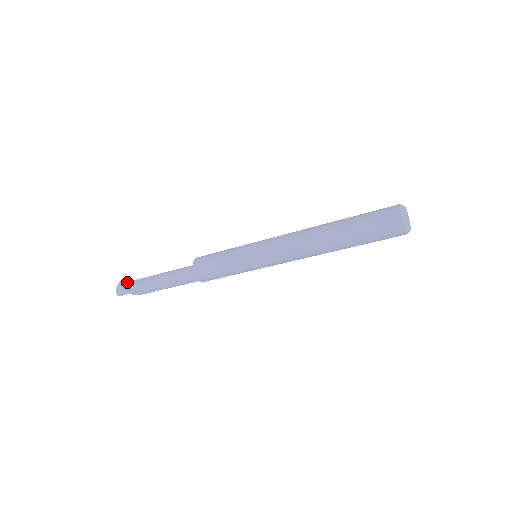
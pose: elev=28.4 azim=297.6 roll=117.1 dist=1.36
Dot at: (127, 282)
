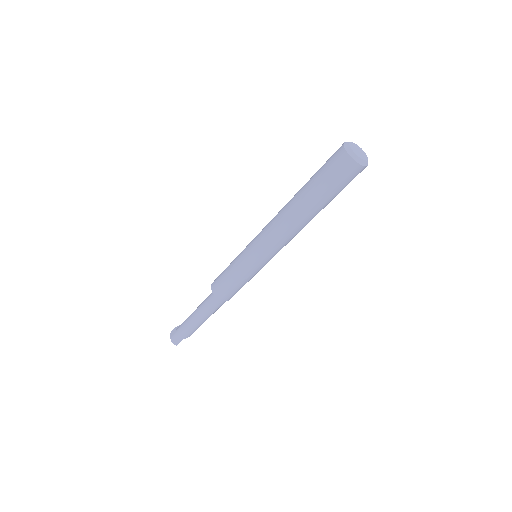
Dot at: (175, 331)
